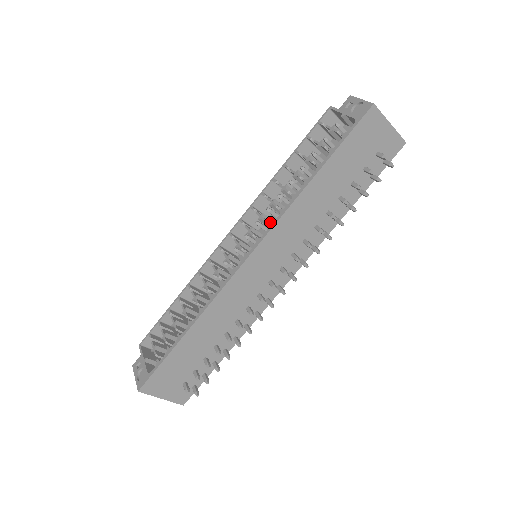
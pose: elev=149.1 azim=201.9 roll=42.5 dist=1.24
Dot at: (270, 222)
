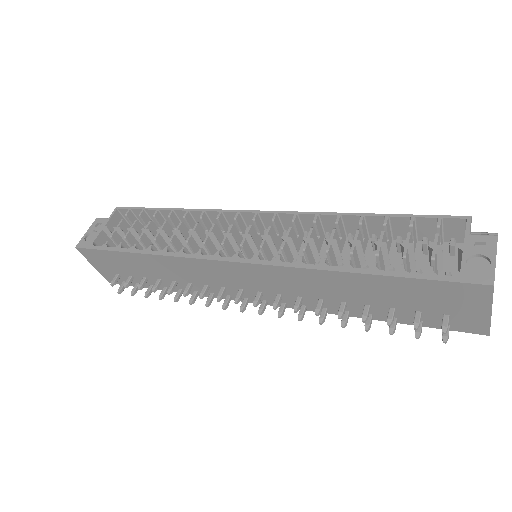
Dot at: (291, 249)
